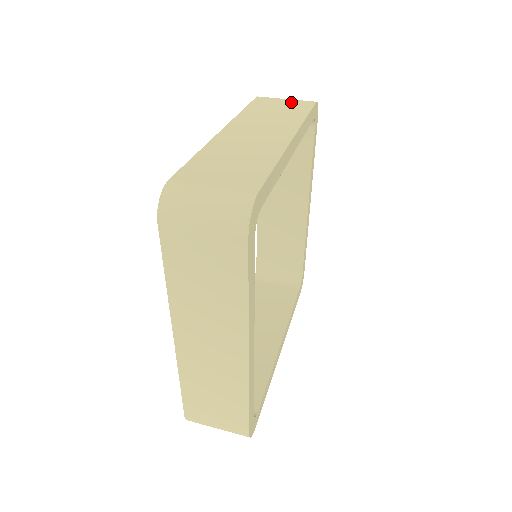
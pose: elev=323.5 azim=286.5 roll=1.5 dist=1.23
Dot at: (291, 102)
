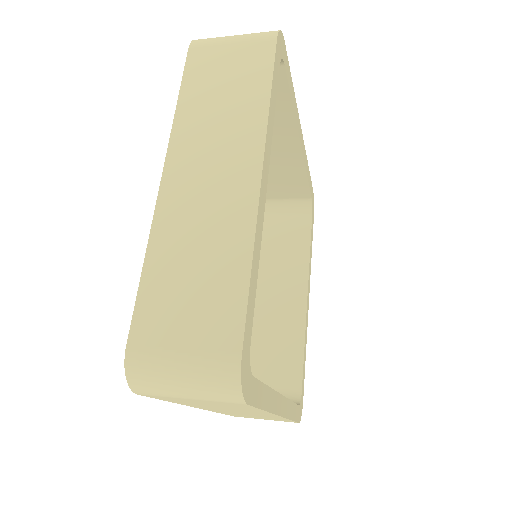
Dot at: occluded
